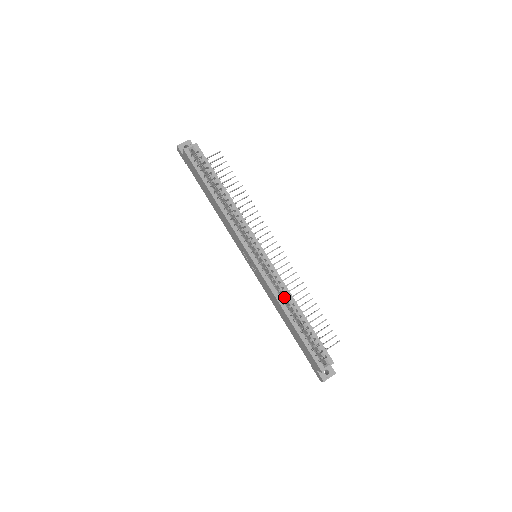
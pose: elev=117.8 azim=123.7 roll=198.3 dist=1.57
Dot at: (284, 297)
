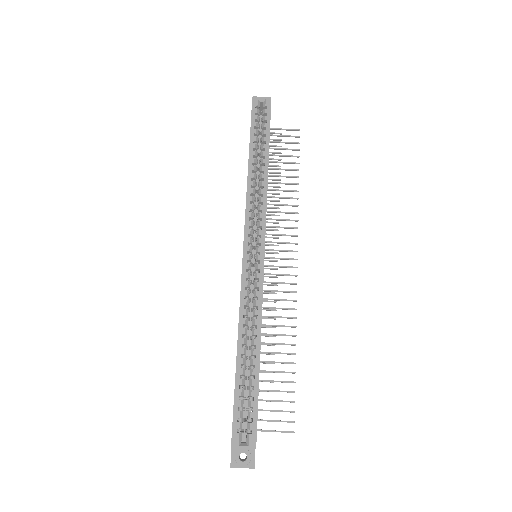
Dot at: (252, 321)
